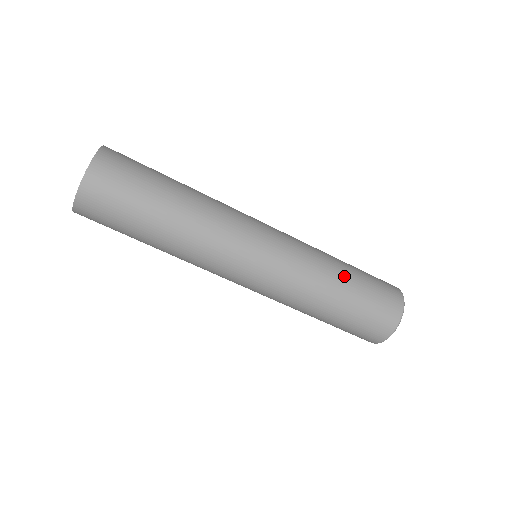
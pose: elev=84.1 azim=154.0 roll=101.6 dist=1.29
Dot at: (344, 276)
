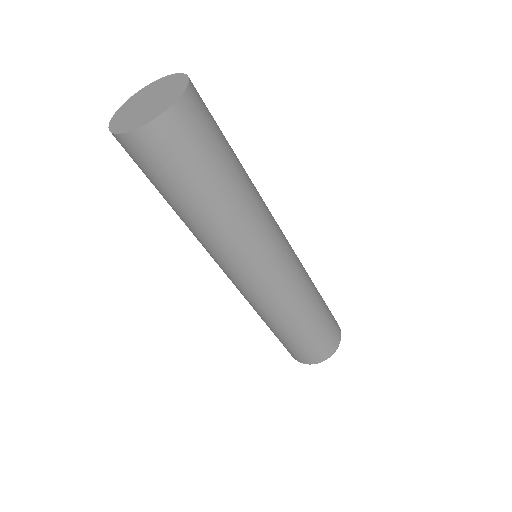
Dot at: (316, 288)
